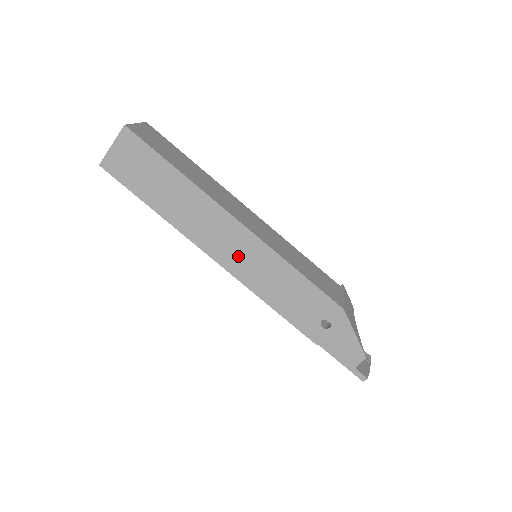
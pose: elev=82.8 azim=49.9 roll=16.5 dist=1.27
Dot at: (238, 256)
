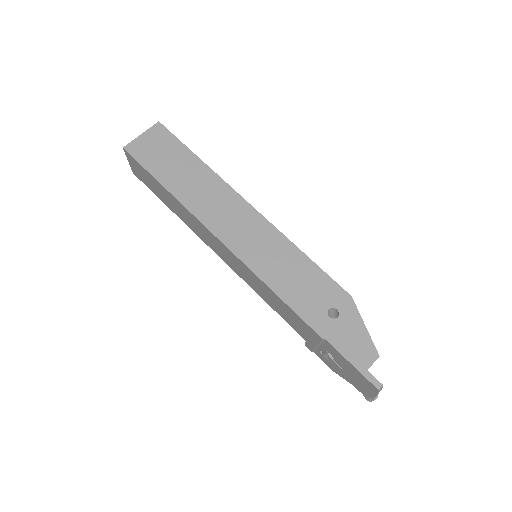
Dot at: (245, 236)
